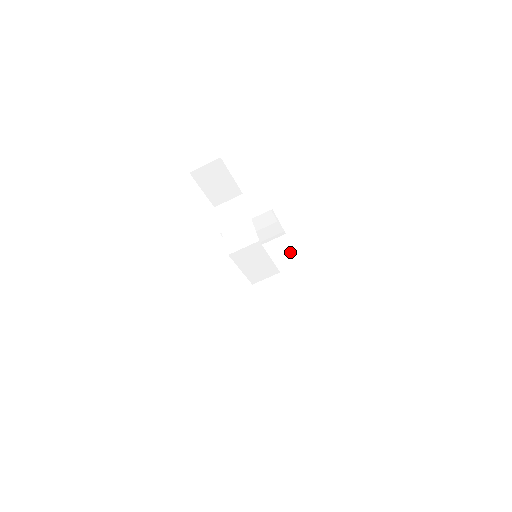
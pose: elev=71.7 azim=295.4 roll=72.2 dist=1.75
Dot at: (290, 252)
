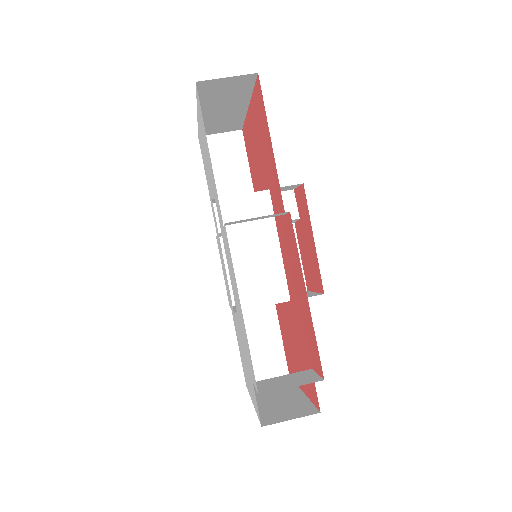
Dot at: (312, 293)
